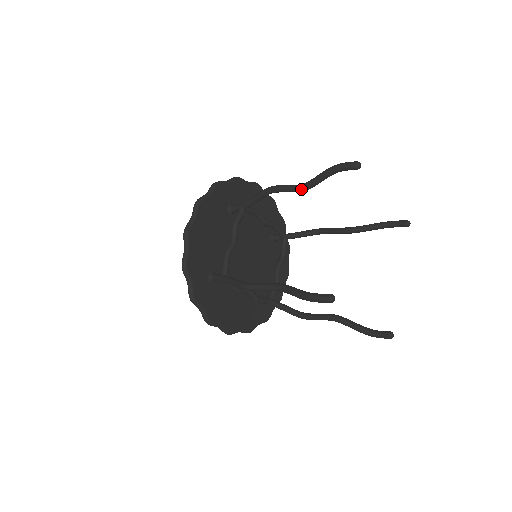
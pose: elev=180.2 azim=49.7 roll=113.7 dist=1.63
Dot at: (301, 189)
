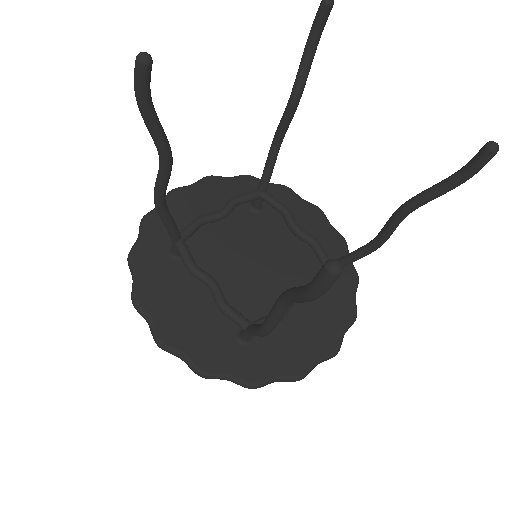
Dot at: (289, 101)
